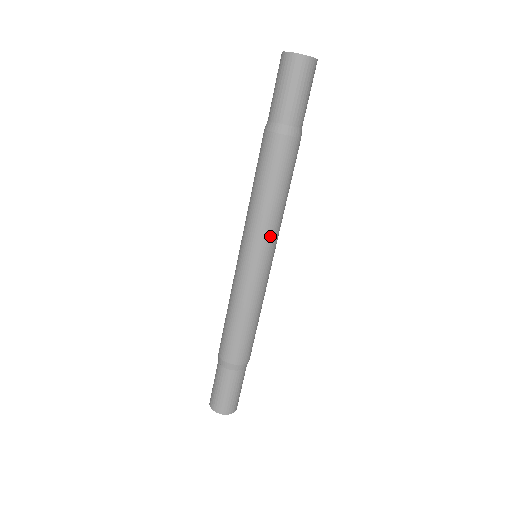
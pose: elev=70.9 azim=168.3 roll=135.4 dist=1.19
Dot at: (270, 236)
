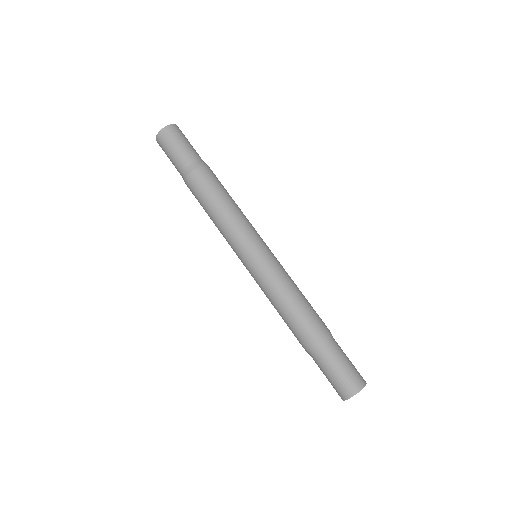
Dot at: (247, 230)
